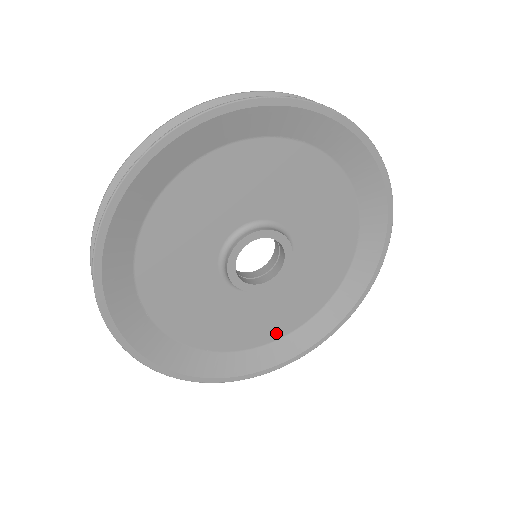
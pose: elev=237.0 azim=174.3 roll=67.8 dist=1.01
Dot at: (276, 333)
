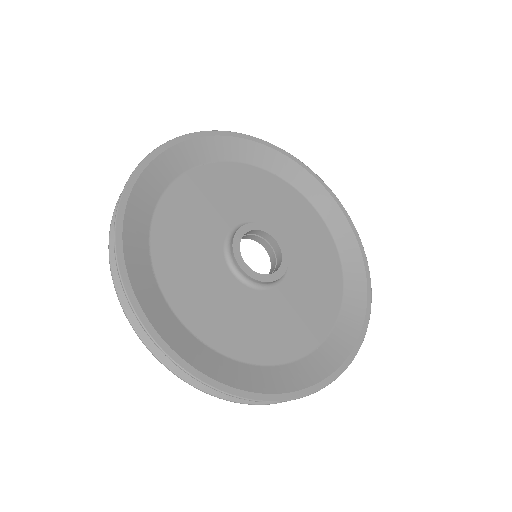
Dot at: (279, 355)
